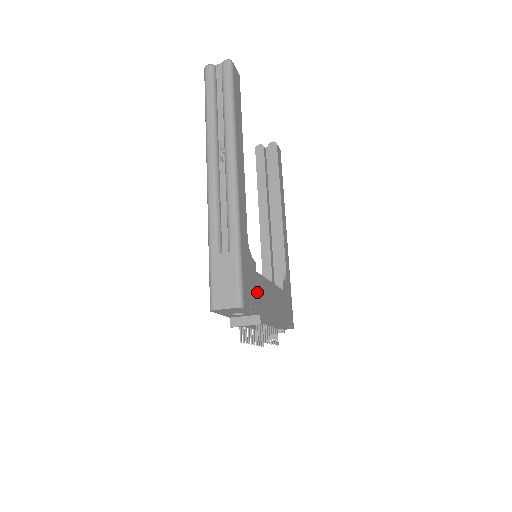
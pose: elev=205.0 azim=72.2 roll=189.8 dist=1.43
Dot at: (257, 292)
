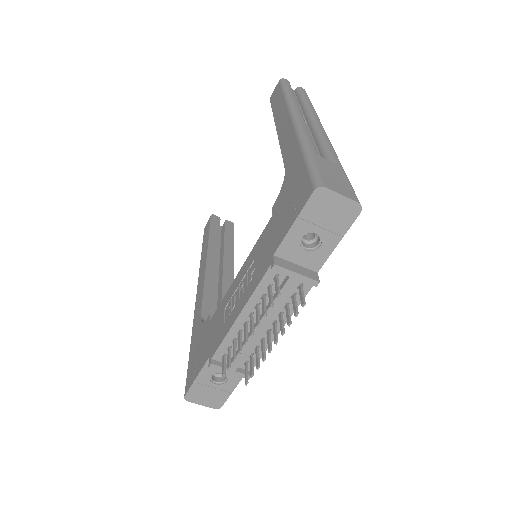
Dot at: occluded
